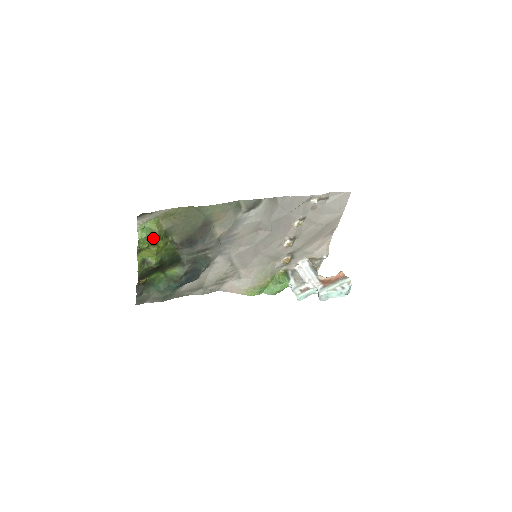
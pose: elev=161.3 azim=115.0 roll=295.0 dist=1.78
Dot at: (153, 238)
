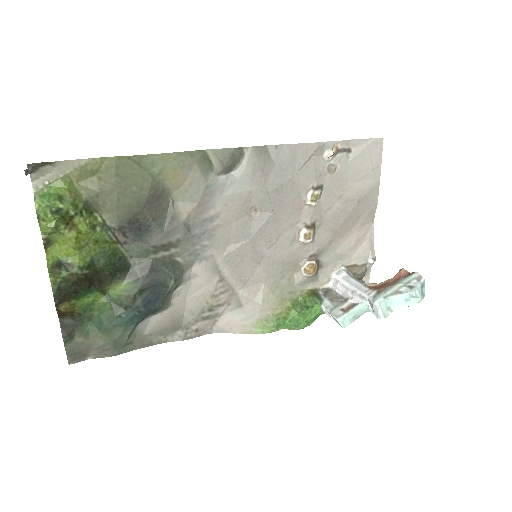
Dot at: (62, 209)
